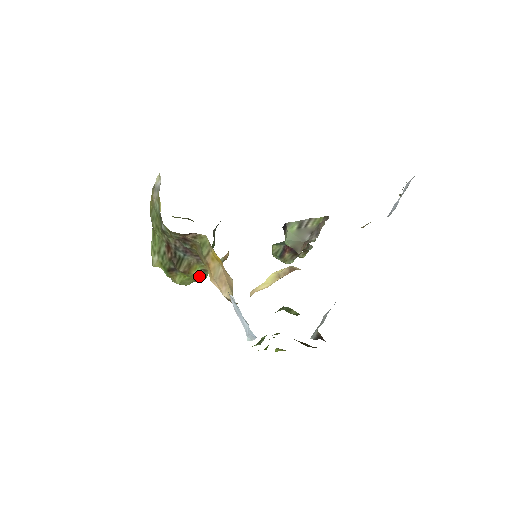
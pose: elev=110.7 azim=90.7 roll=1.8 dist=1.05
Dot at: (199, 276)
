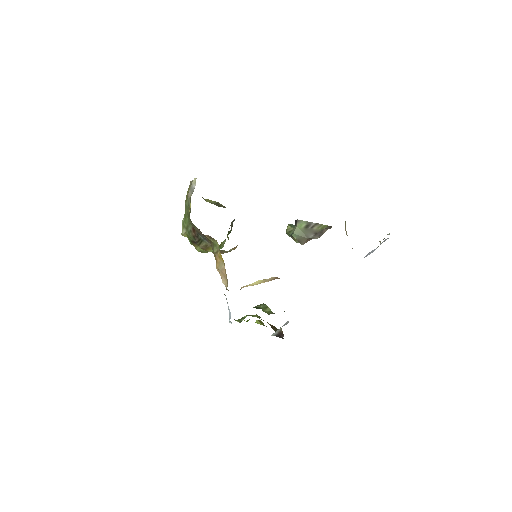
Dot at: occluded
